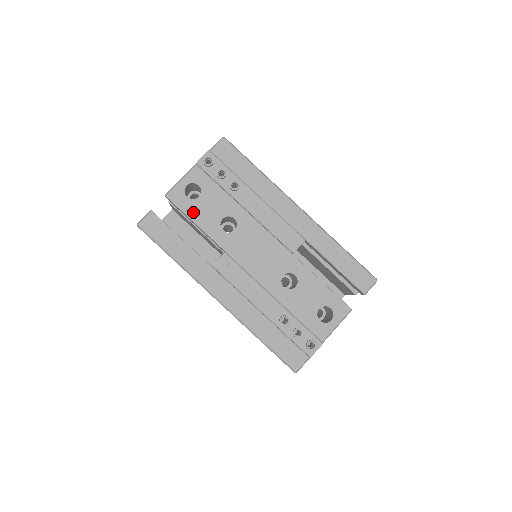
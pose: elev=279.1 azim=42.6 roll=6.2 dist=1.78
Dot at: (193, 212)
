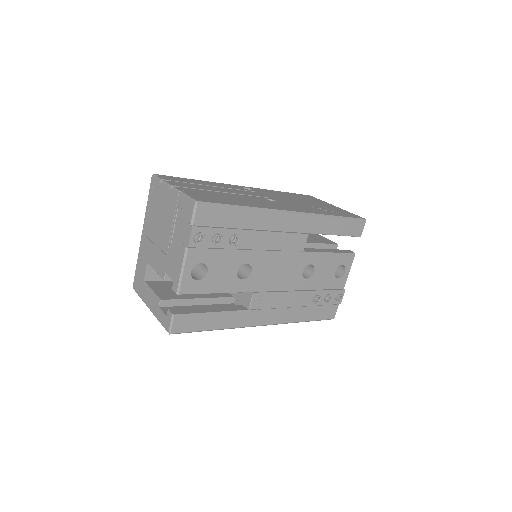
Dot at: (210, 287)
